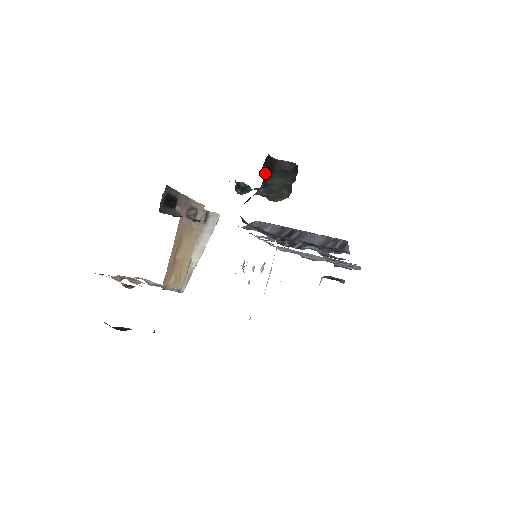
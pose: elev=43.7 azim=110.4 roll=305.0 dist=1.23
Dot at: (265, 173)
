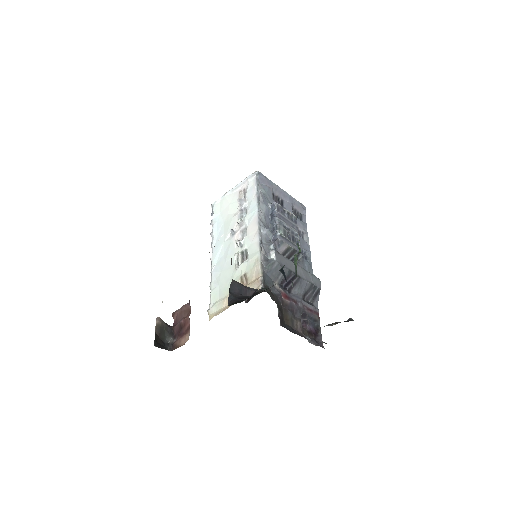
Dot at: occluded
